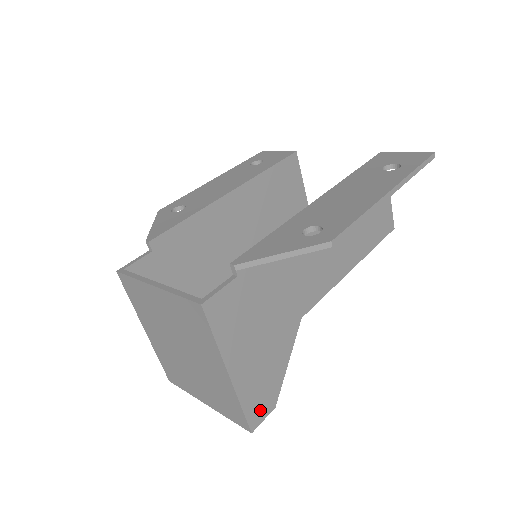
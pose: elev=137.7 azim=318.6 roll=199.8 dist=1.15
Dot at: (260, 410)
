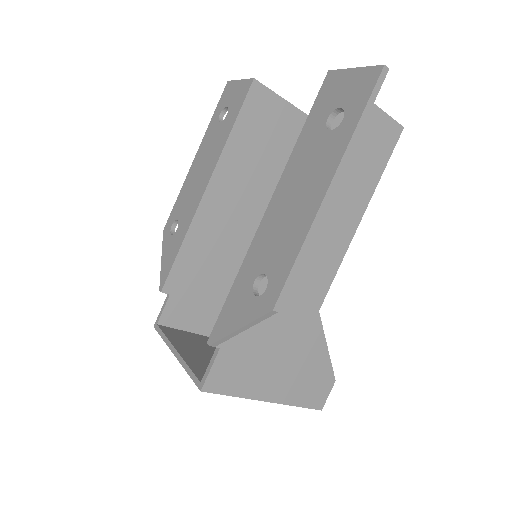
Dot at: (319, 394)
